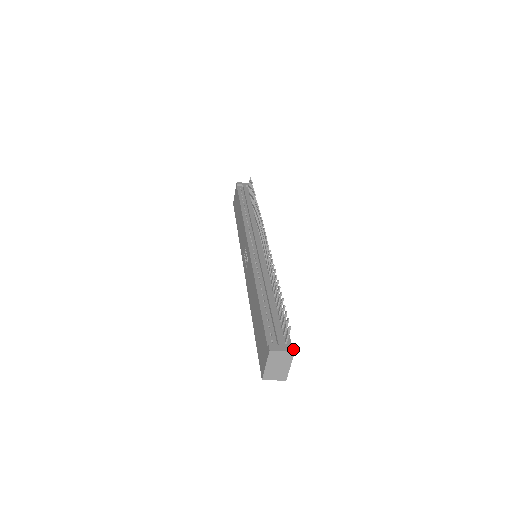
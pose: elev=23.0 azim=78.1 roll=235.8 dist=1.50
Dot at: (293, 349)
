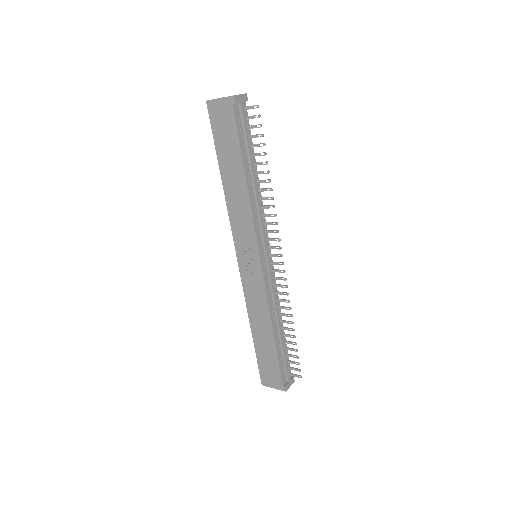
Dot at: (294, 380)
